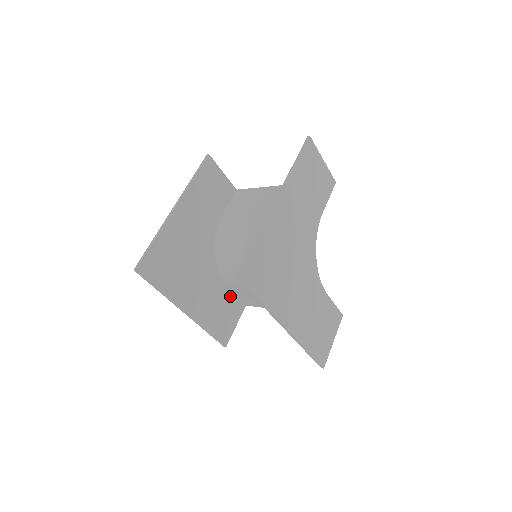
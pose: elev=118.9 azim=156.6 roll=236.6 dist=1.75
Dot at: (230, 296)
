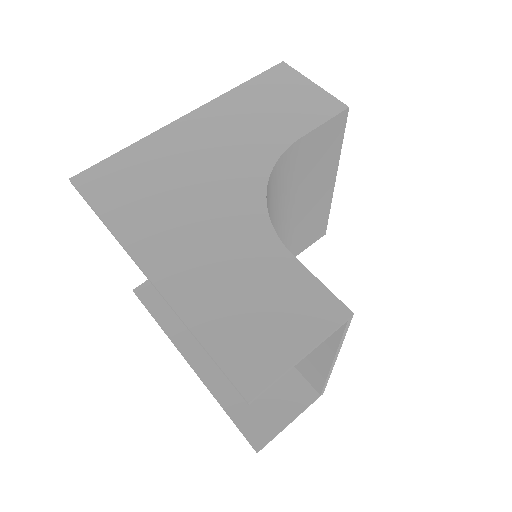
Dot at: occluded
